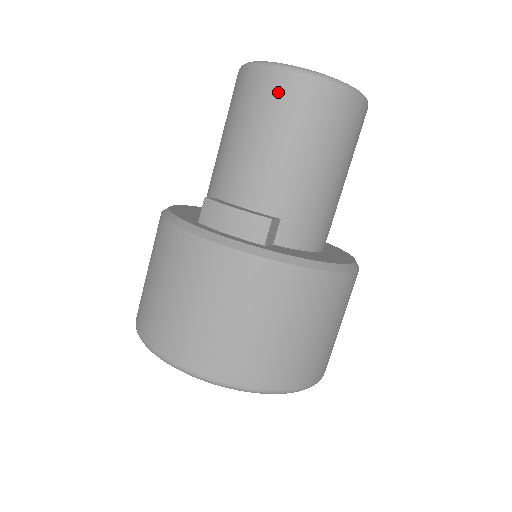
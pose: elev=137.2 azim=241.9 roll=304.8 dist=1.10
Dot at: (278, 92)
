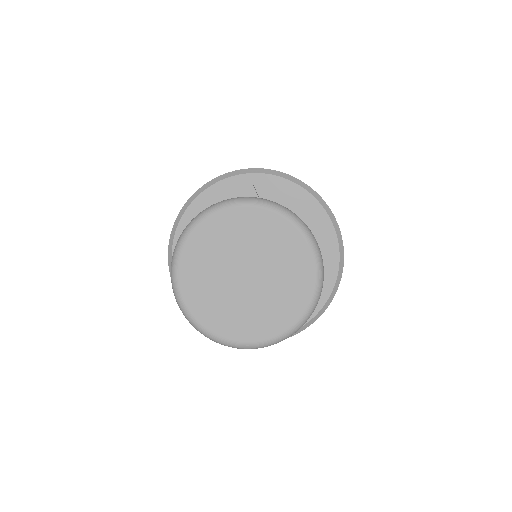
Dot at: occluded
